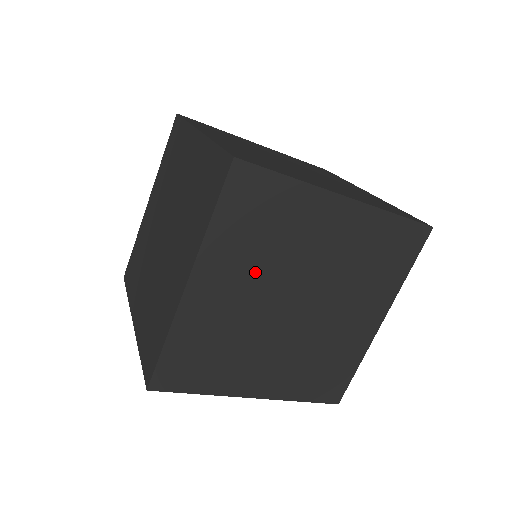
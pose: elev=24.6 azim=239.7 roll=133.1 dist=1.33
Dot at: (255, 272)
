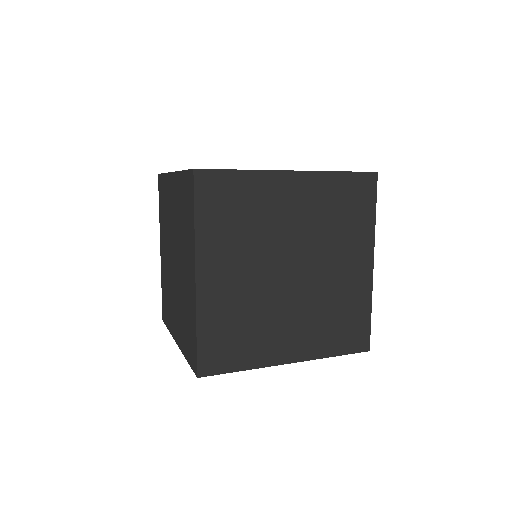
Dot at: (246, 252)
